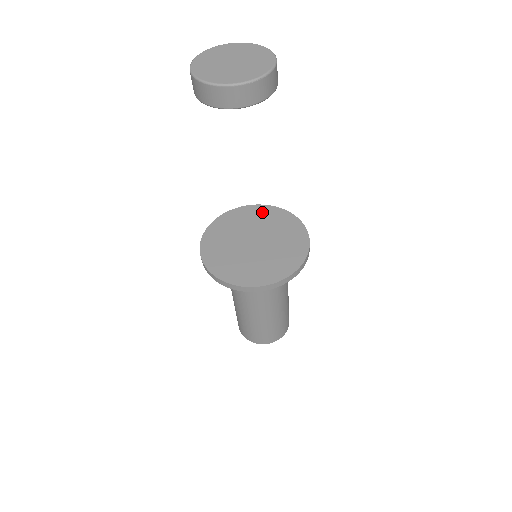
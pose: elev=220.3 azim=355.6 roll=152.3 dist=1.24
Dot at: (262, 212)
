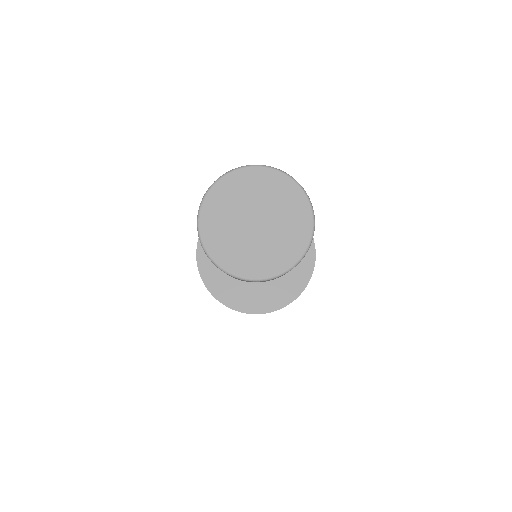
Dot at: occluded
